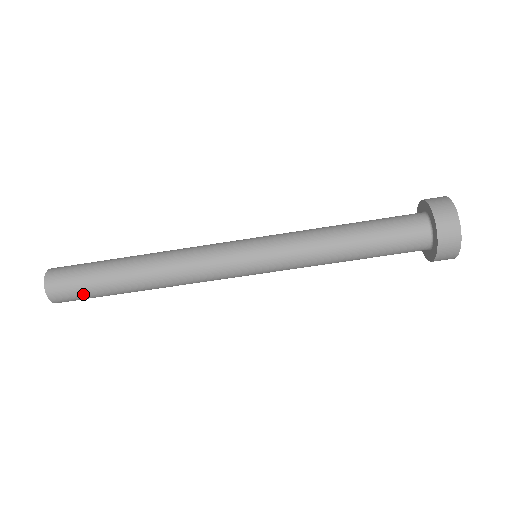
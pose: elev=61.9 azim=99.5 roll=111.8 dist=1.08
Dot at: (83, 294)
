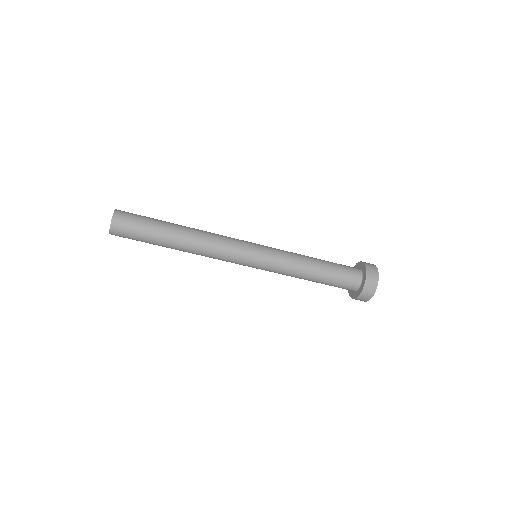
Dot at: (136, 235)
